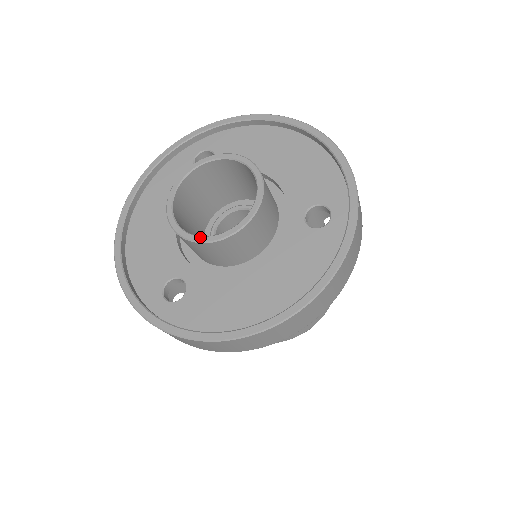
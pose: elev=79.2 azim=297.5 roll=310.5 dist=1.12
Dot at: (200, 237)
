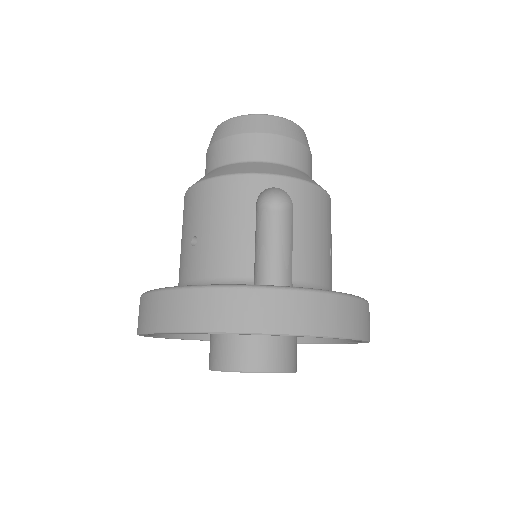
Dot at: occluded
